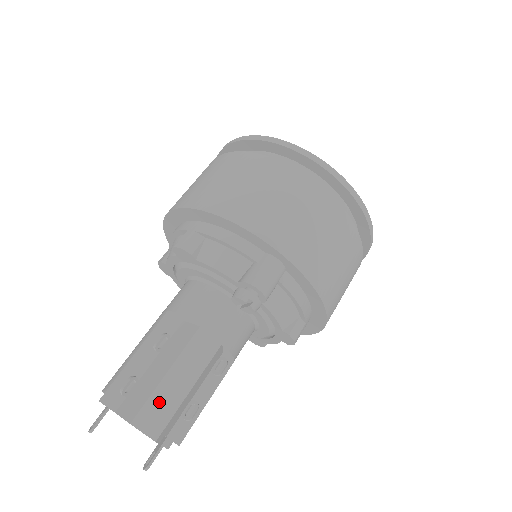
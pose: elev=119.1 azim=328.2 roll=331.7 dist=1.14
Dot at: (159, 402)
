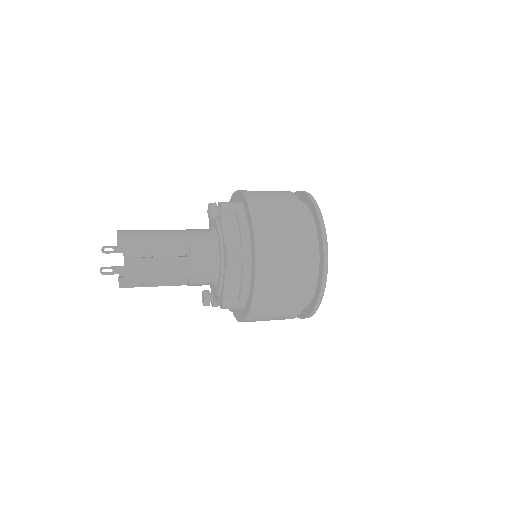
Dot at: (137, 232)
